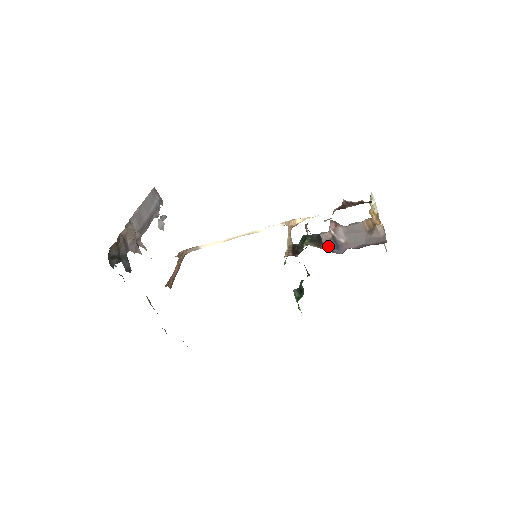
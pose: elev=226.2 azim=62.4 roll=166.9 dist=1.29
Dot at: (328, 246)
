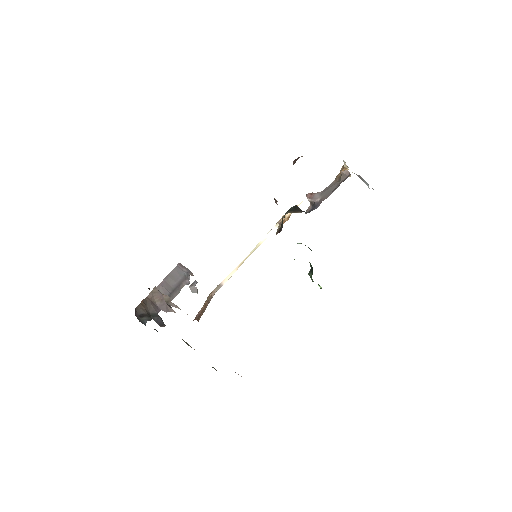
Dot at: (309, 212)
